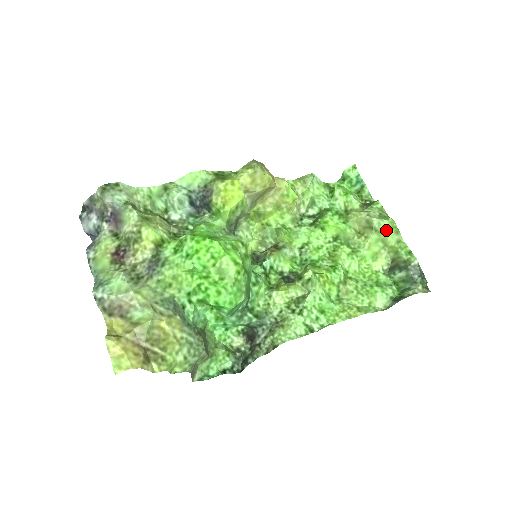
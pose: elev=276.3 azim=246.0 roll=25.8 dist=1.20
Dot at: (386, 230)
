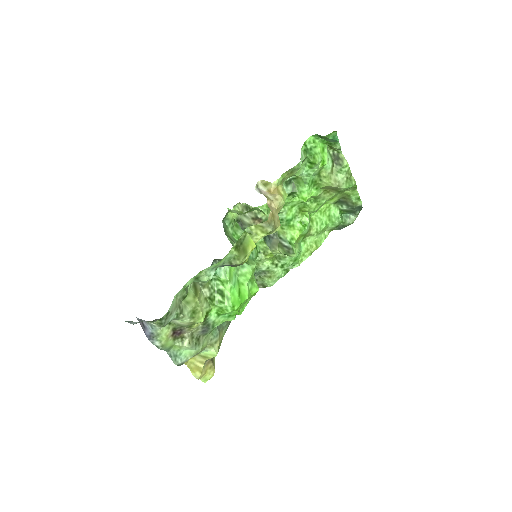
Dot at: occluded
